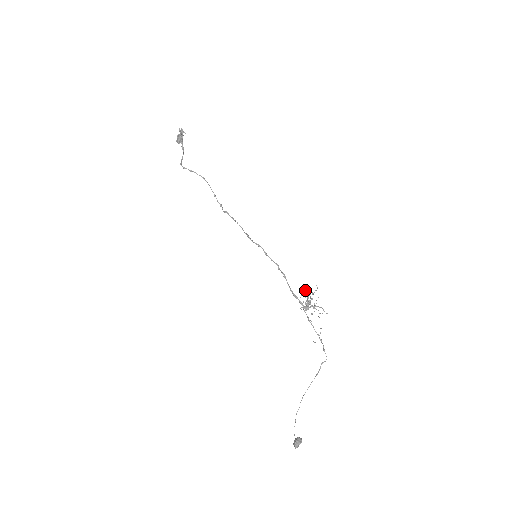
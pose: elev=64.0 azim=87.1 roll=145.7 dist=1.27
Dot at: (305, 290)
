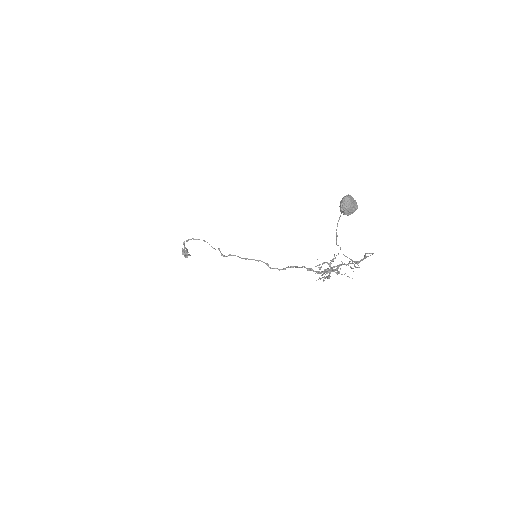
Dot at: (322, 264)
